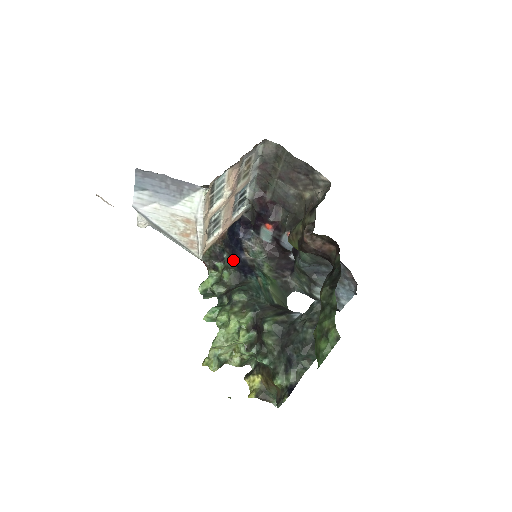
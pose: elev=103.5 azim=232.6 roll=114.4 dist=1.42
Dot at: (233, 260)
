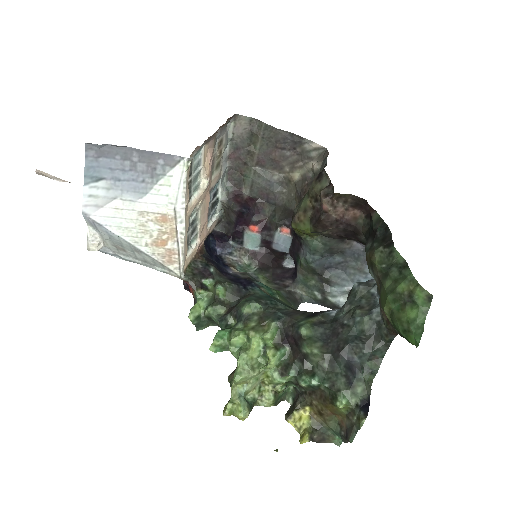
Dot at: (222, 274)
